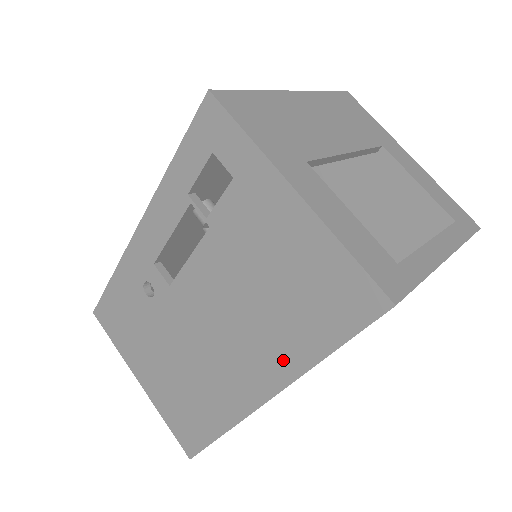
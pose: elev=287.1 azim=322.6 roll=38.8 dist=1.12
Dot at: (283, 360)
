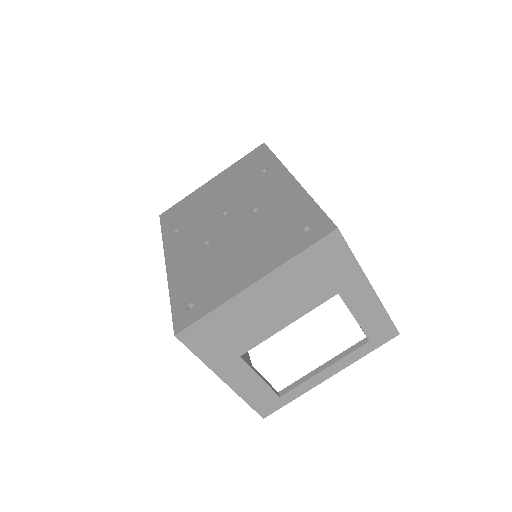
Dot at: occluded
